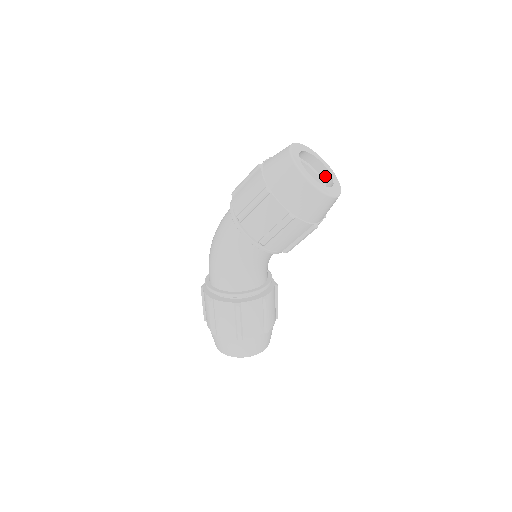
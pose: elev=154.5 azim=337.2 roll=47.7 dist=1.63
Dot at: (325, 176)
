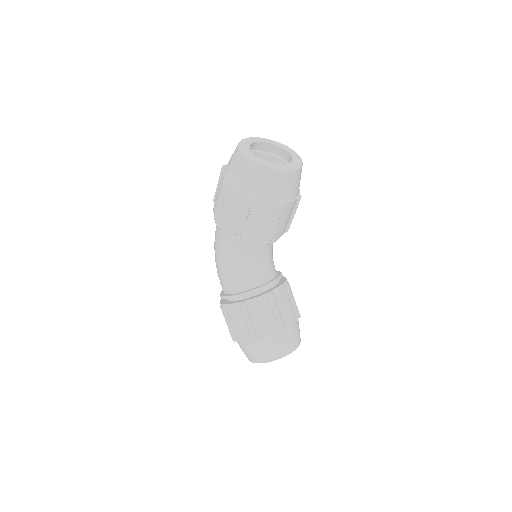
Dot at: (289, 160)
